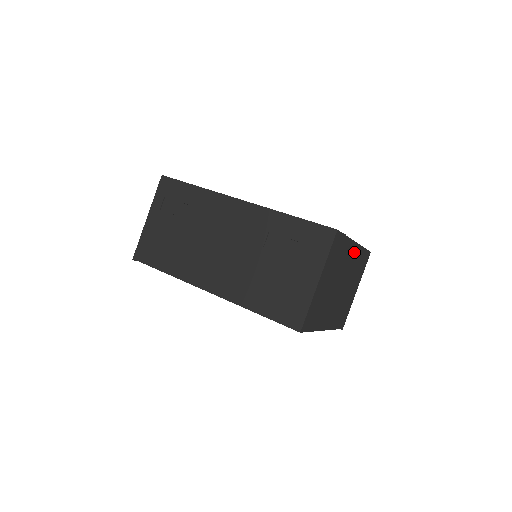
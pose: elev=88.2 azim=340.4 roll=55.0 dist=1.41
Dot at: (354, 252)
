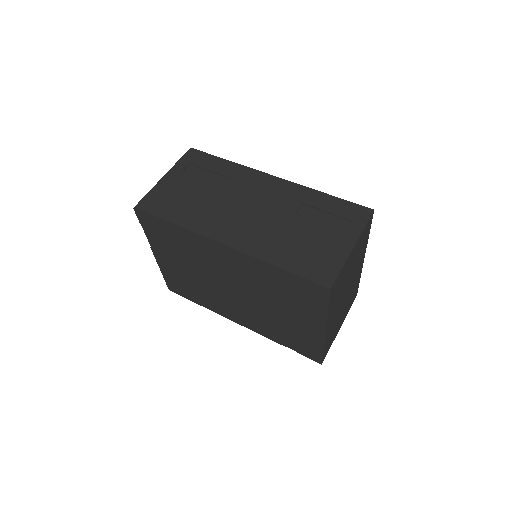
Dot at: (360, 267)
